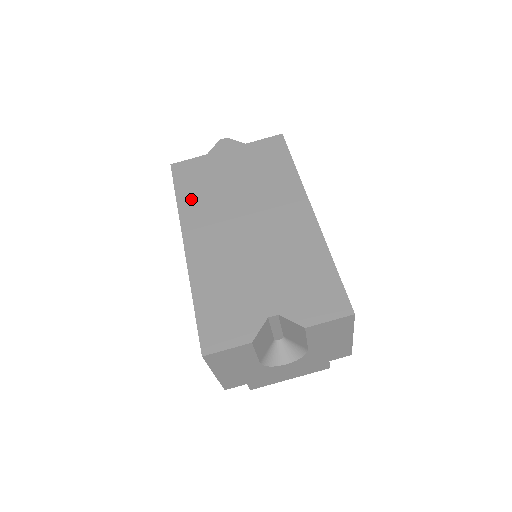
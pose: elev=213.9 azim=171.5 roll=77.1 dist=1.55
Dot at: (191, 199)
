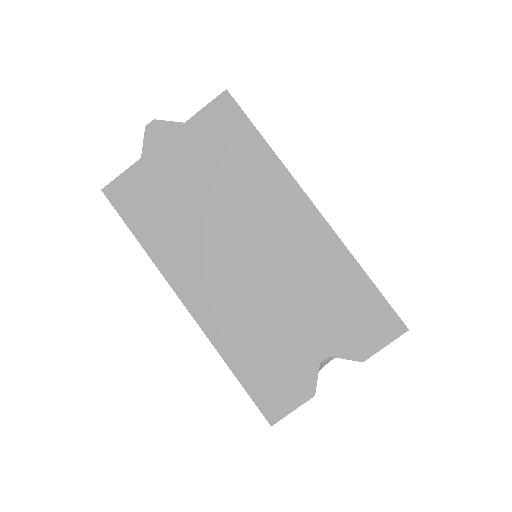
Dot at: (158, 237)
